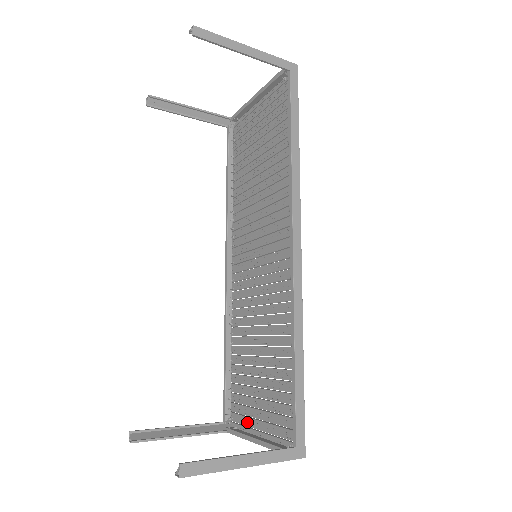
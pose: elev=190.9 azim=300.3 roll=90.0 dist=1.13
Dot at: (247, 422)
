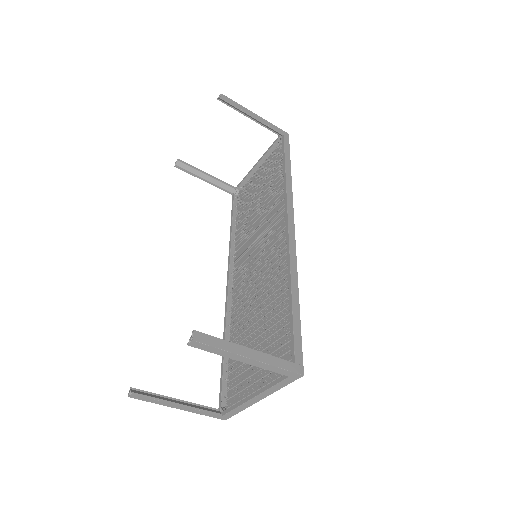
Dot at: (244, 394)
